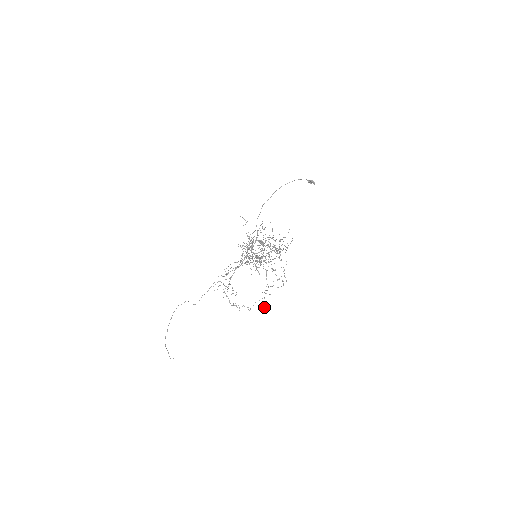
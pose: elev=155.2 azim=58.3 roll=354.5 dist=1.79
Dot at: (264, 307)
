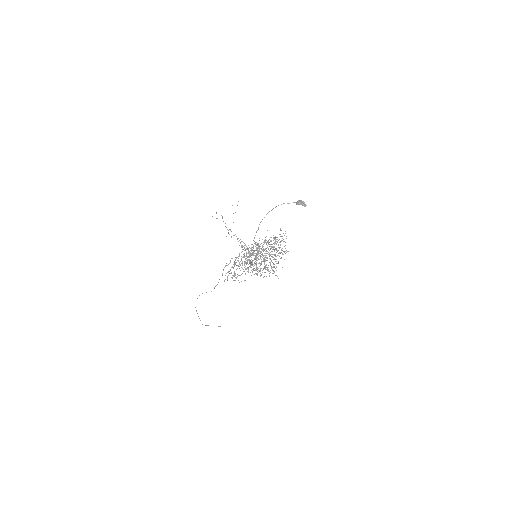
Dot at: occluded
